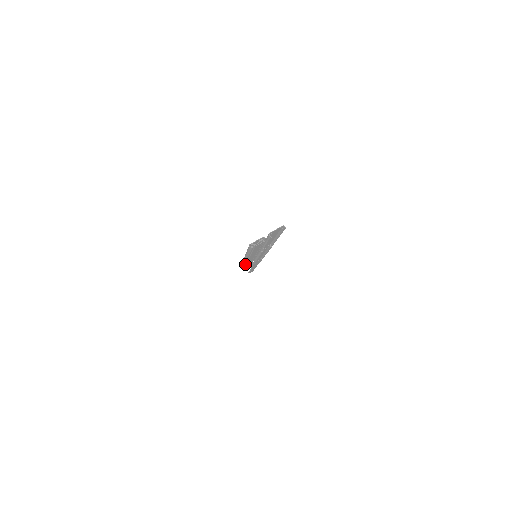
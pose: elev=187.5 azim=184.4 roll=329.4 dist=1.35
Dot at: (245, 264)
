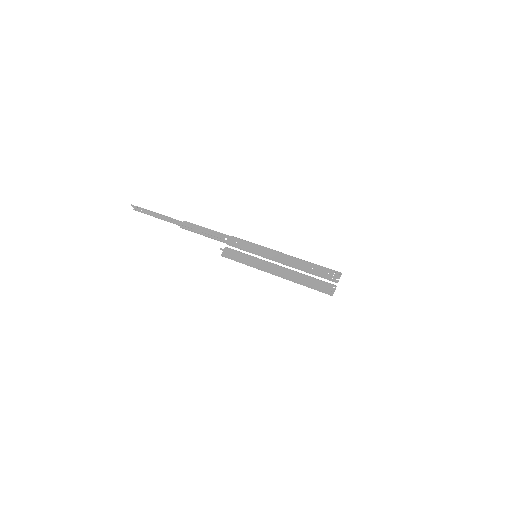
Dot at: (243, 261)
